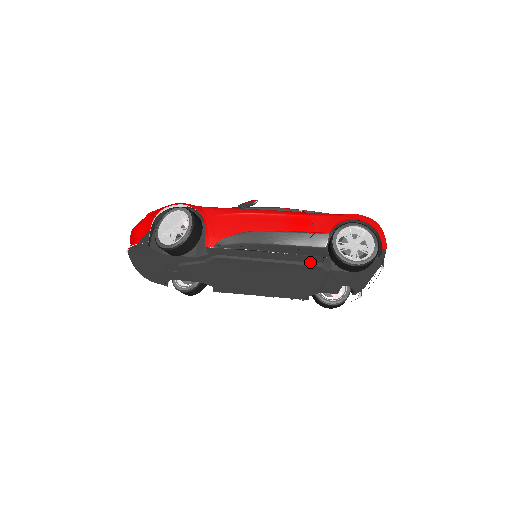
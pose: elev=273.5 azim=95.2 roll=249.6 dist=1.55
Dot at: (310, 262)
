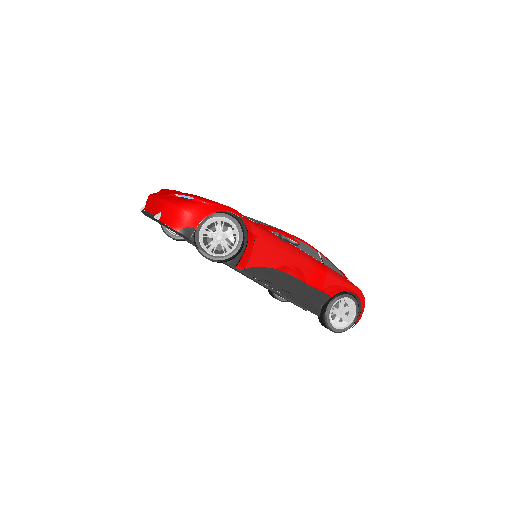
Dot at: occluded
